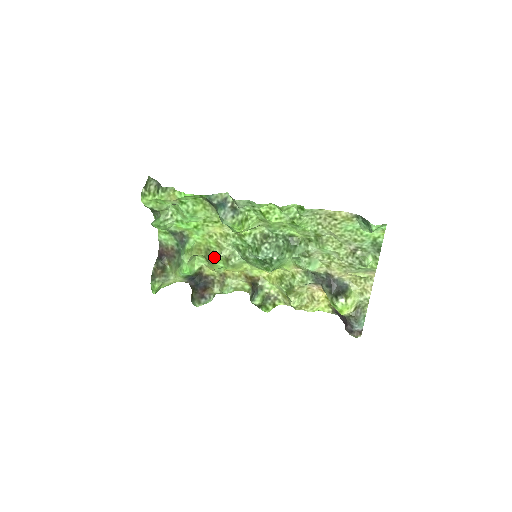
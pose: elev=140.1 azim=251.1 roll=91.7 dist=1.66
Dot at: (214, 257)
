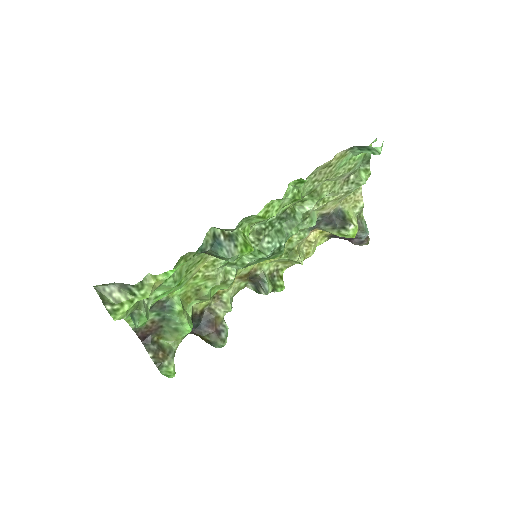
Dot at: (209, 292)
